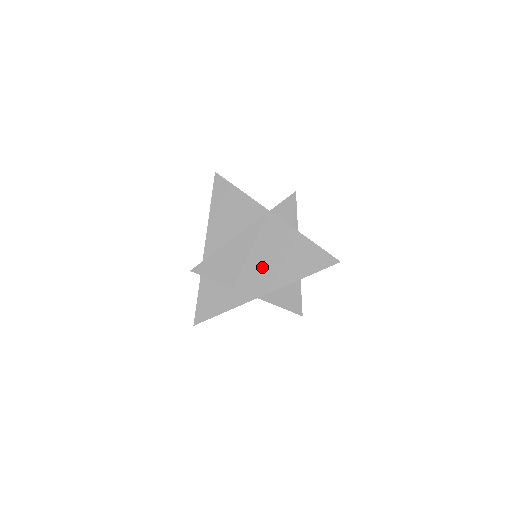
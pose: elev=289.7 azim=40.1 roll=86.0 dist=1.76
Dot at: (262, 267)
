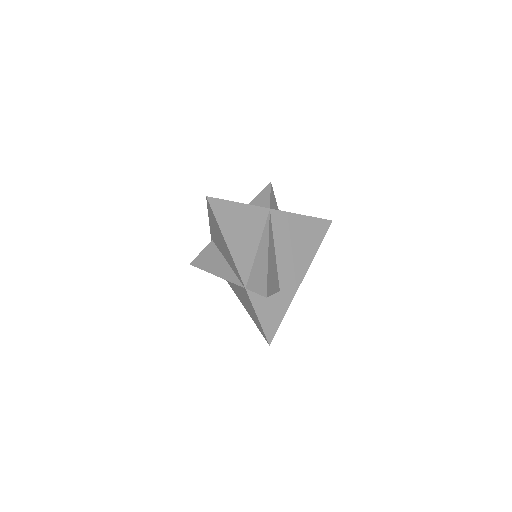
Dot at: (290, 259)
